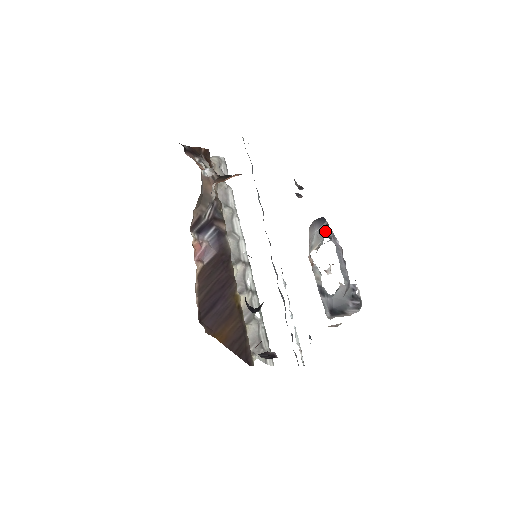
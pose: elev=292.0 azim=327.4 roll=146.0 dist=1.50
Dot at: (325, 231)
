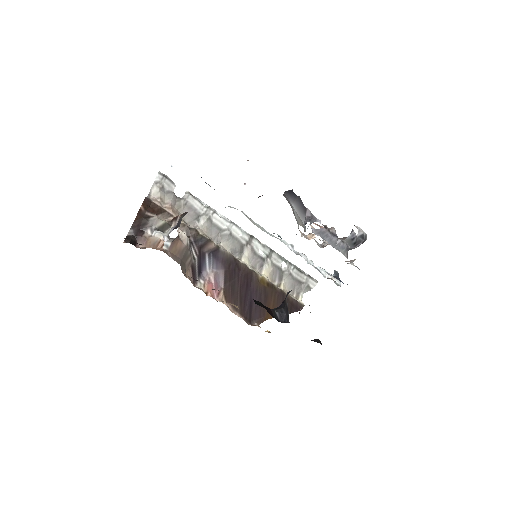
Dot at: (301, 209)
